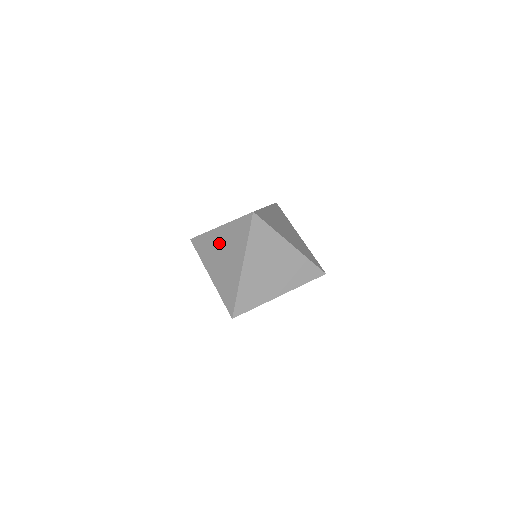
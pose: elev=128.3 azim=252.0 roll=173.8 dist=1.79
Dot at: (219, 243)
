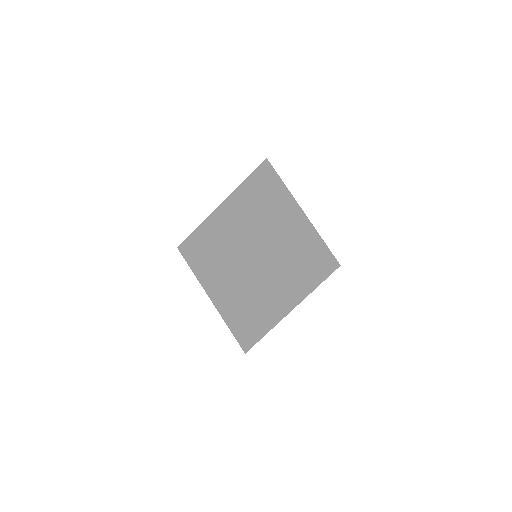
Dot at: occluded
